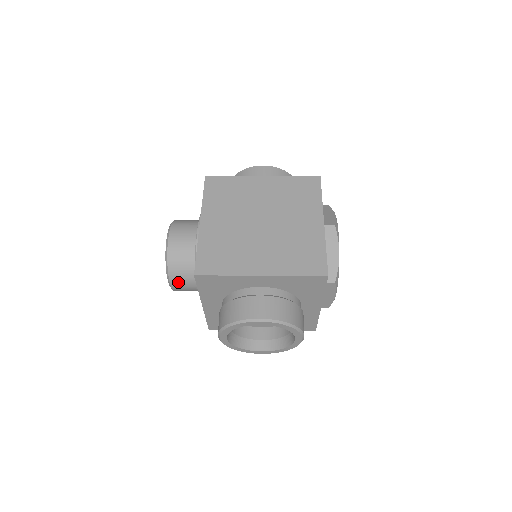
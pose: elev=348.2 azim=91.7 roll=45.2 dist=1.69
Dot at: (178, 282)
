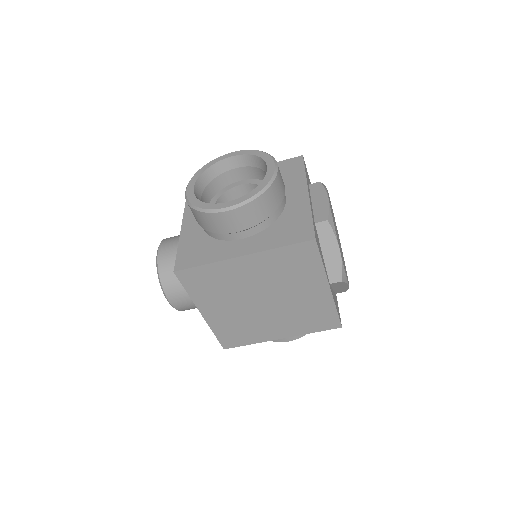
Dot at: (168, 243)
